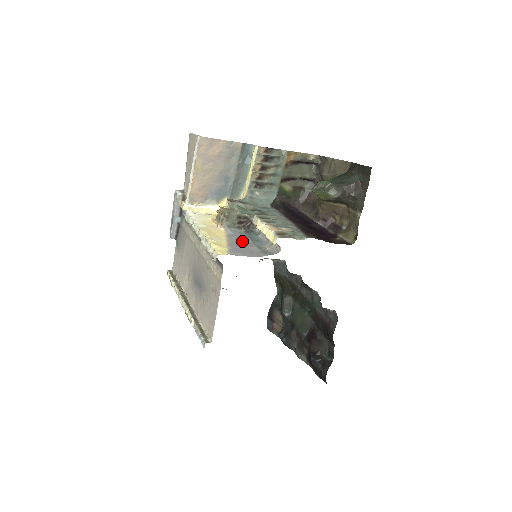
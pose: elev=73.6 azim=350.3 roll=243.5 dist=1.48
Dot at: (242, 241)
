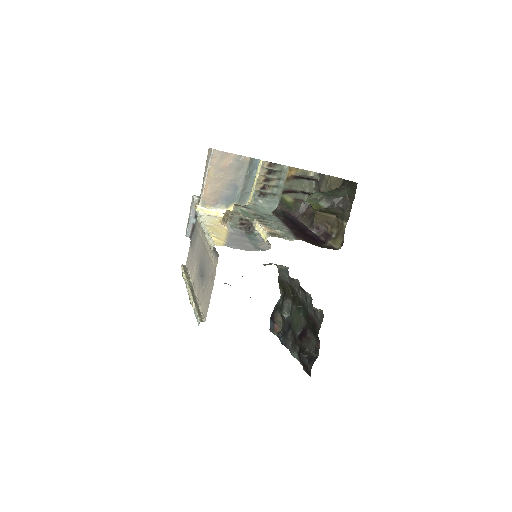
Dot at: (240, 238)
